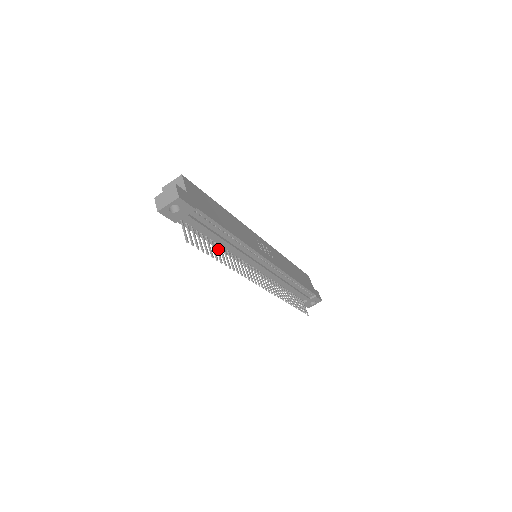
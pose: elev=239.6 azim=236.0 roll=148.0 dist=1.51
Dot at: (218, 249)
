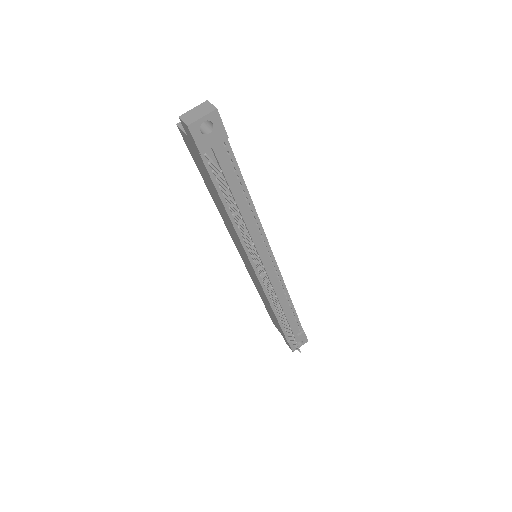
Dot at: (235, 214)
